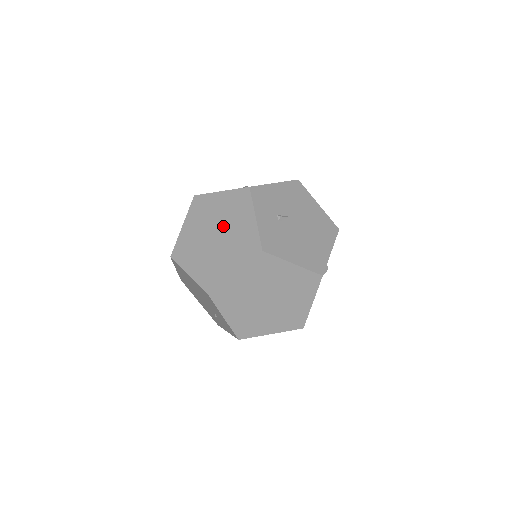
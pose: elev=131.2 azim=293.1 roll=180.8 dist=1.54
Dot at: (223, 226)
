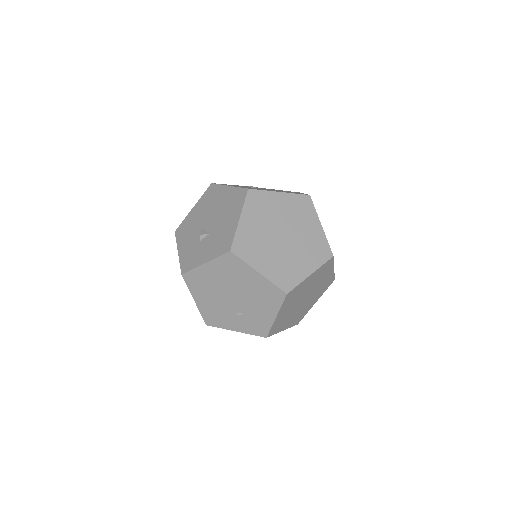
Dot at: (290, 227)
